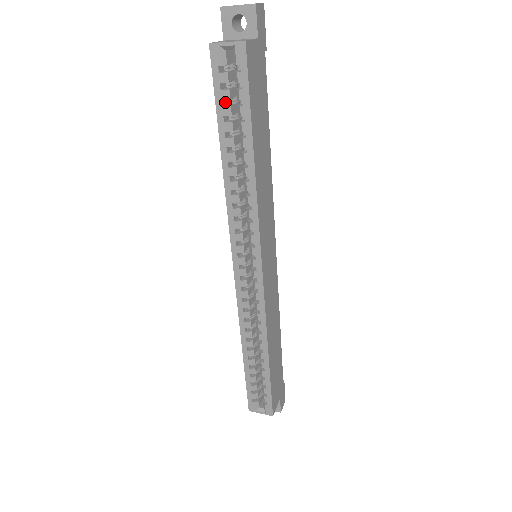
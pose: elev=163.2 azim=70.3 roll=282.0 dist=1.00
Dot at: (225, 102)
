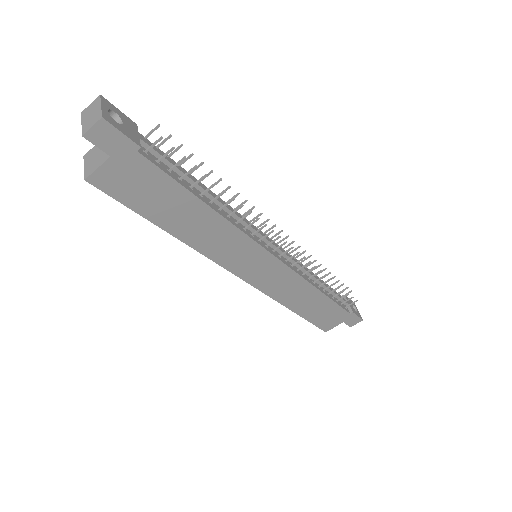
Dot at: occluded
